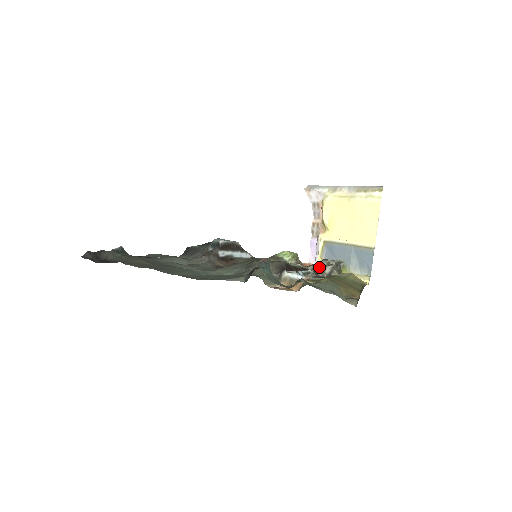
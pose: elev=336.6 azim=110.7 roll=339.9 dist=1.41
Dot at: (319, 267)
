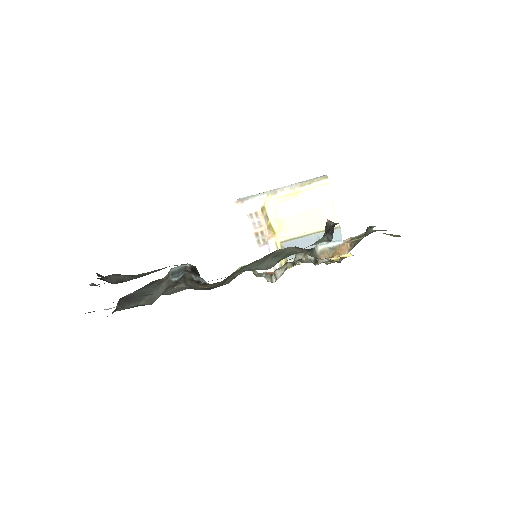
Dot at: (300, 259)
